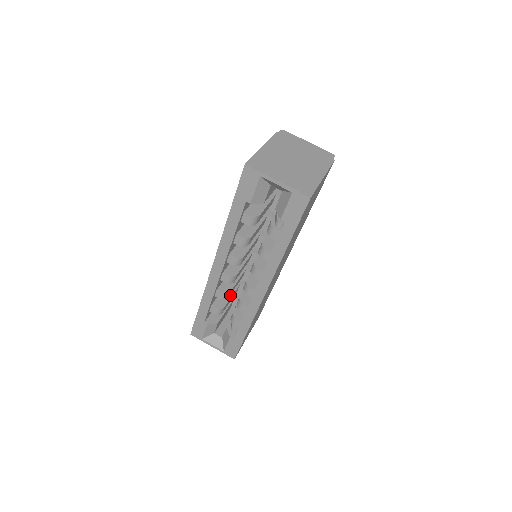
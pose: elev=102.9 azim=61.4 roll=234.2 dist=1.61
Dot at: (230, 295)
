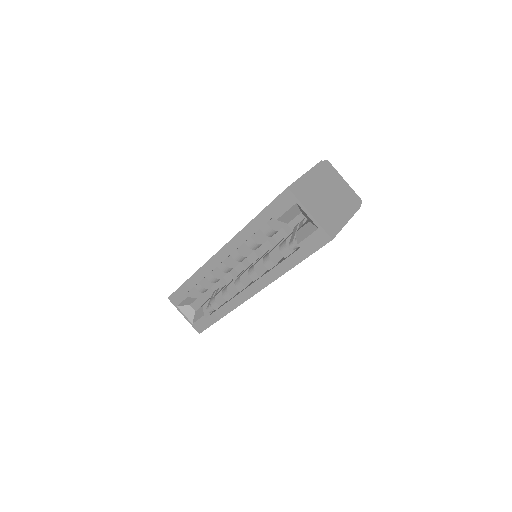
Dot at: occluded
